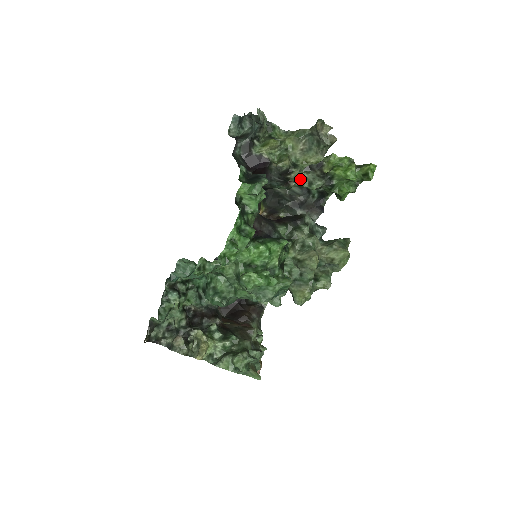
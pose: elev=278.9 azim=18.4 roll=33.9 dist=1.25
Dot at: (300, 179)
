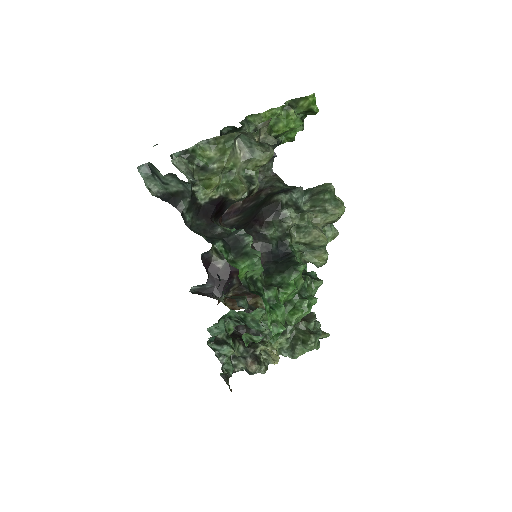
Dot at: occluded
